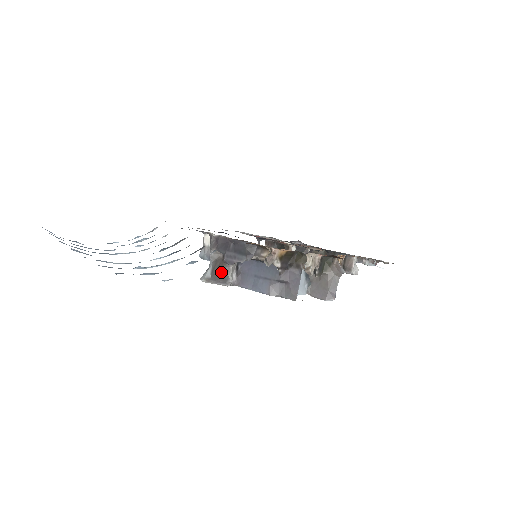
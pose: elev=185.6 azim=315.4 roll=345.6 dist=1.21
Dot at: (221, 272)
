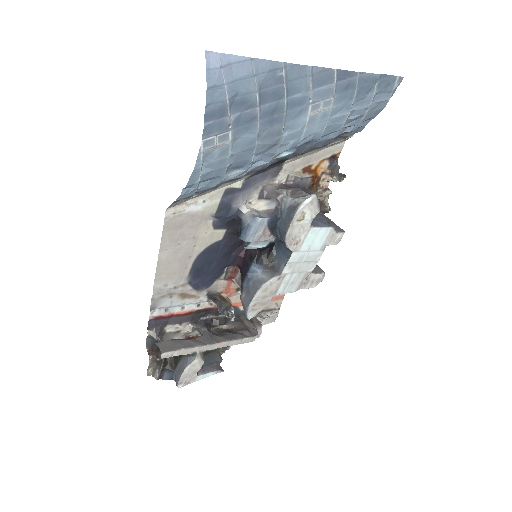
Dot at: occluded
